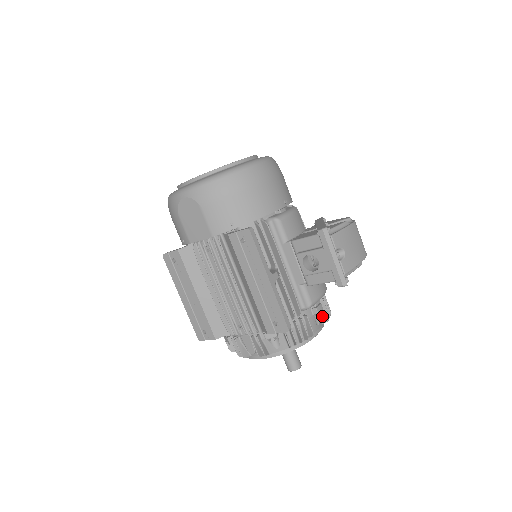
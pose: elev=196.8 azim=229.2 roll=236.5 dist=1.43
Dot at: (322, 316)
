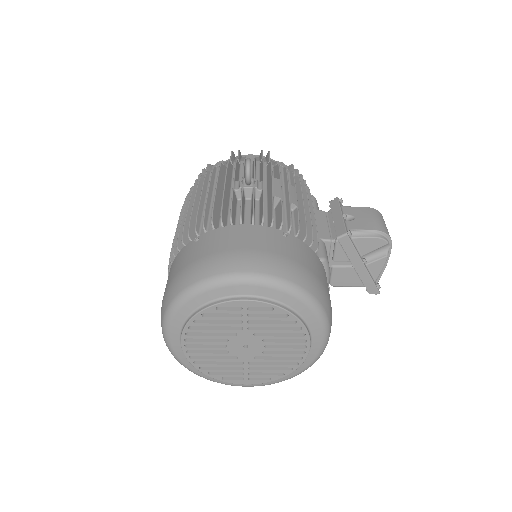
Dot at: occluded
